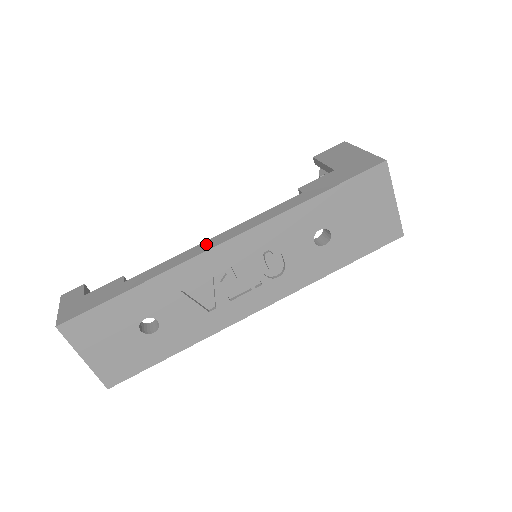
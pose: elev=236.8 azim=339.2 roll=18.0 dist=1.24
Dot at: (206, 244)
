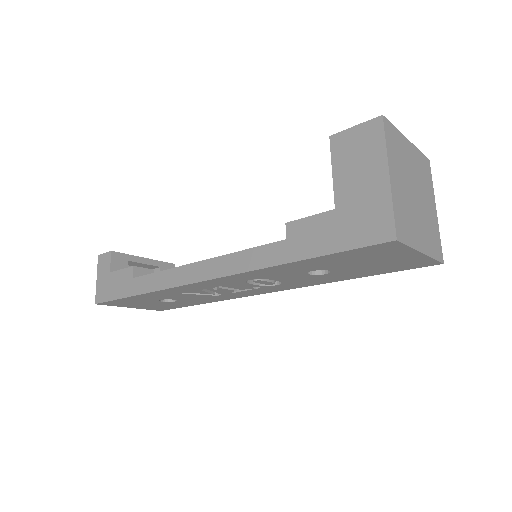
Dot at: (189, 271)
